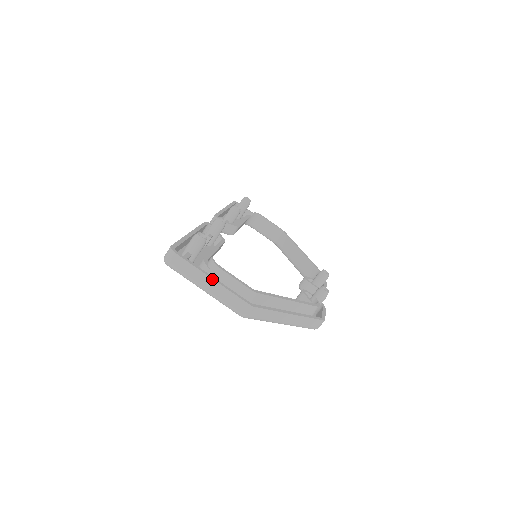
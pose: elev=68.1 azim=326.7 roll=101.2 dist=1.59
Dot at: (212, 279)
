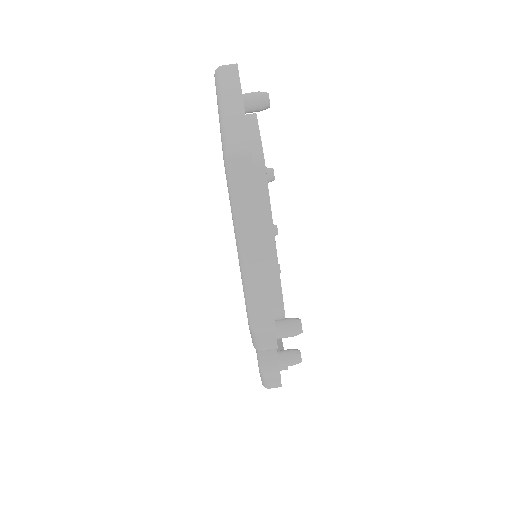
Dot at: (243, 103)
